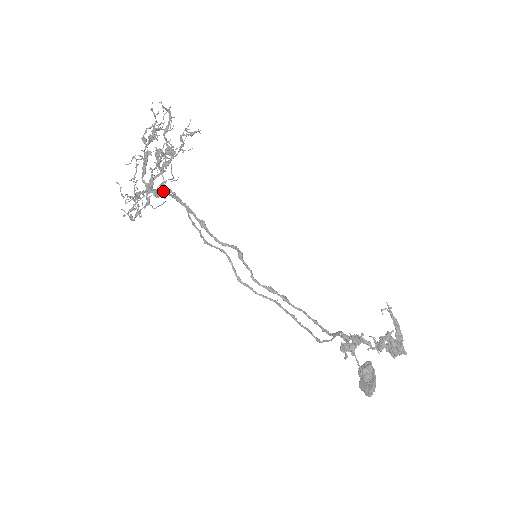
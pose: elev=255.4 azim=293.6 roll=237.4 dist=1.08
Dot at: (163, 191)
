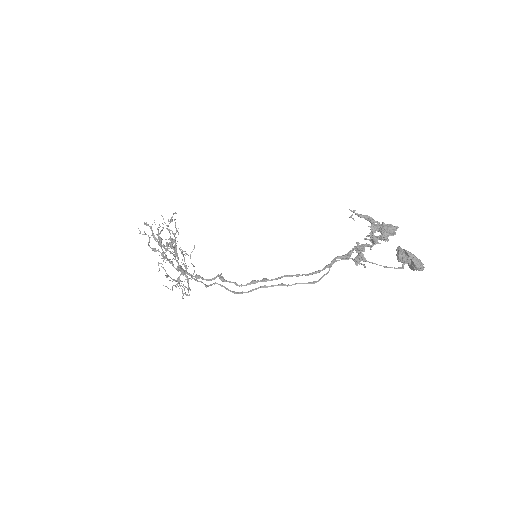
Dot at: (180, 270)
